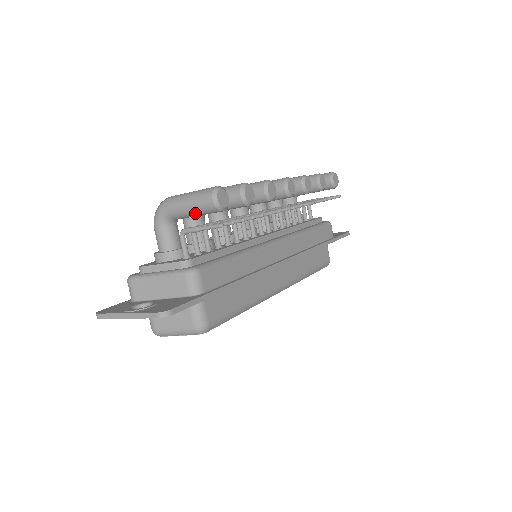
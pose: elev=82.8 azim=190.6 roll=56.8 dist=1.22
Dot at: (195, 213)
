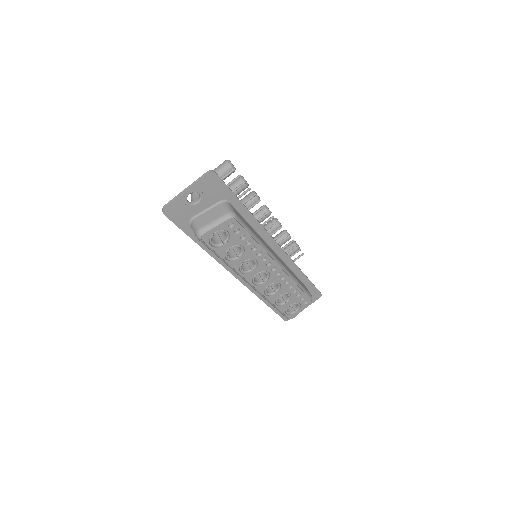
Dot at: occluded
